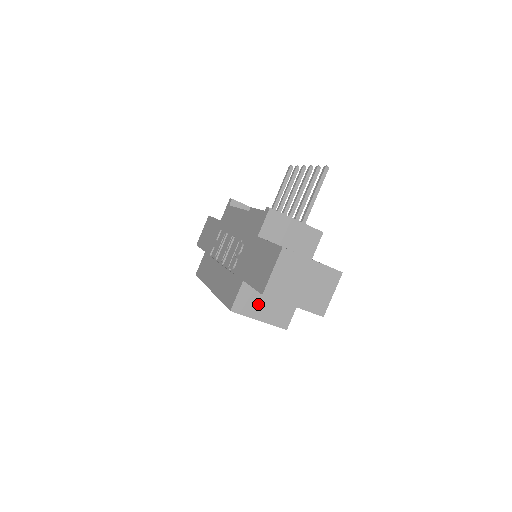
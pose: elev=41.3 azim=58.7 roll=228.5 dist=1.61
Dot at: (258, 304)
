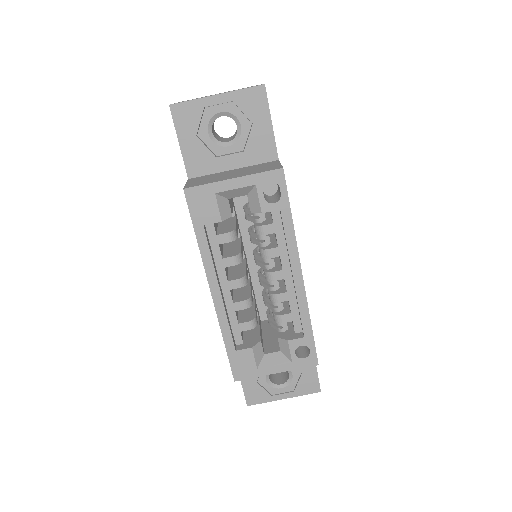
Dot at: (221, 177)
